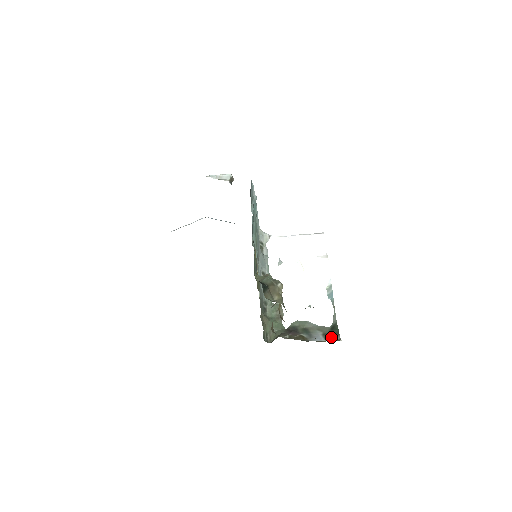
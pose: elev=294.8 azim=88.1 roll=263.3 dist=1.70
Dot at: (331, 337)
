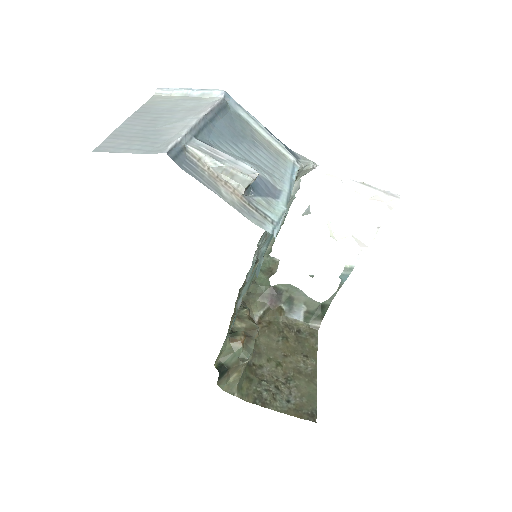
Dot at: (312, 319)
